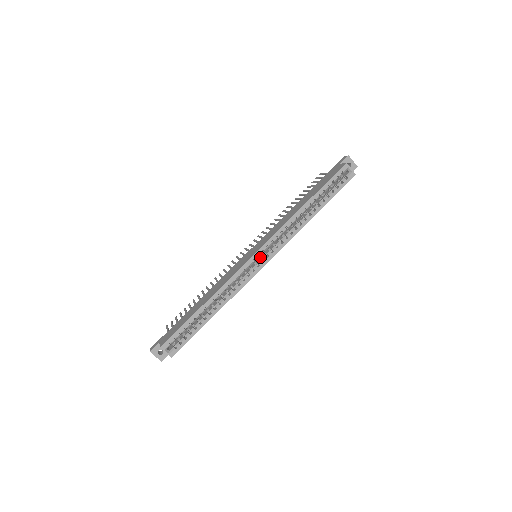
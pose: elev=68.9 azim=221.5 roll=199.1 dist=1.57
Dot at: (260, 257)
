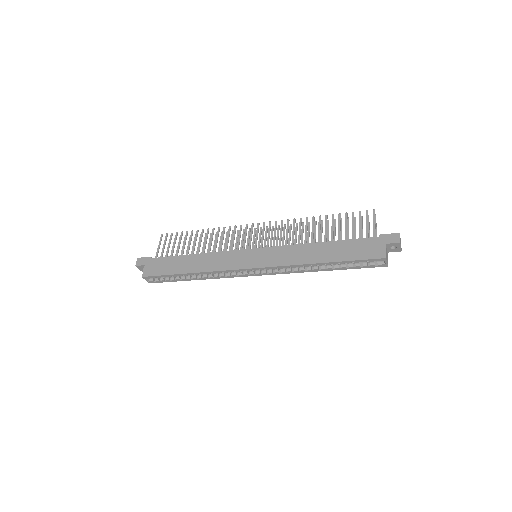
Dot at: occluded
